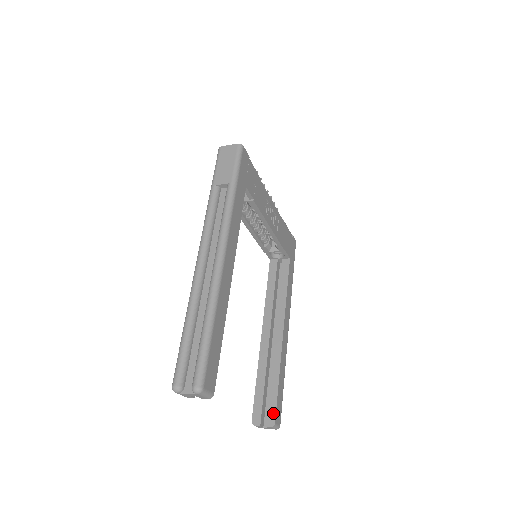
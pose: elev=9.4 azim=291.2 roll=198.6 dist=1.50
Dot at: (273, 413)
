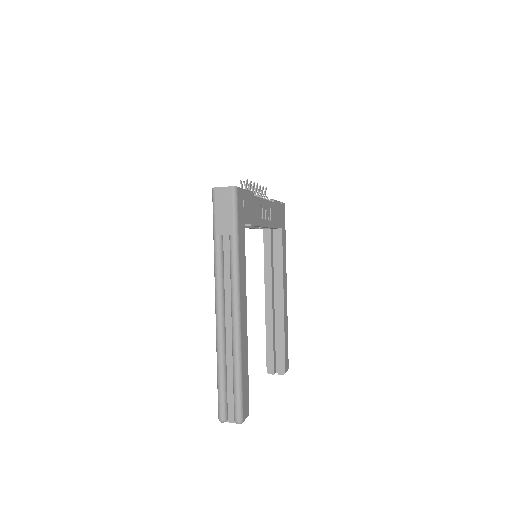
Dot at: (283, 365)
